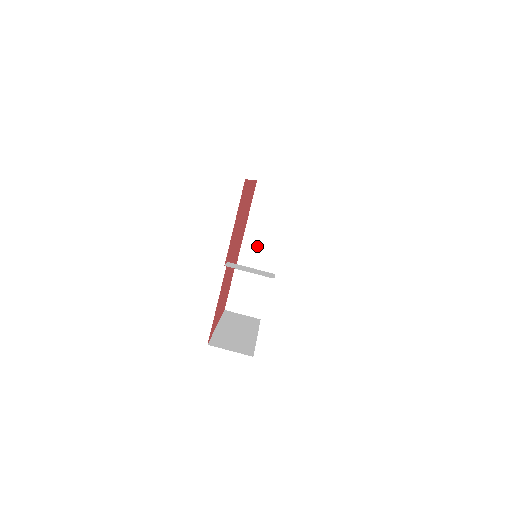
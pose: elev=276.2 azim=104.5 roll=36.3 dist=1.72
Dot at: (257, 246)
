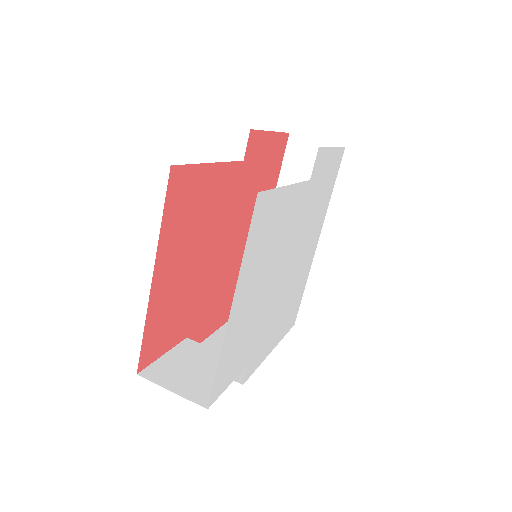
Dot at: occluded
